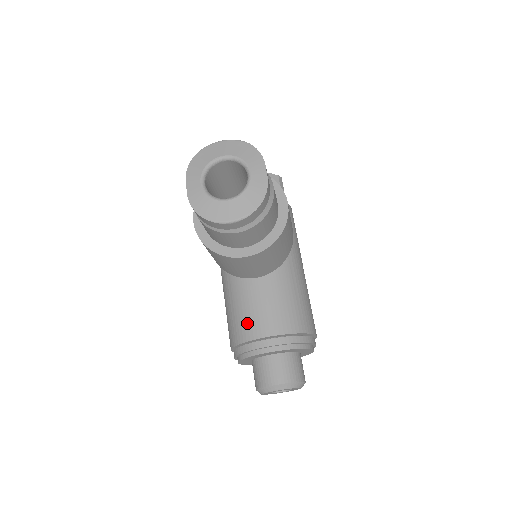
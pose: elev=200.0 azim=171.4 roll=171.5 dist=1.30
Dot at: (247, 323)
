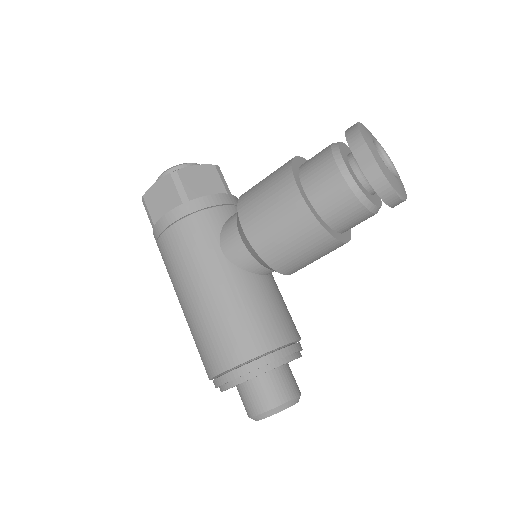
Dot at: (273, 327)
